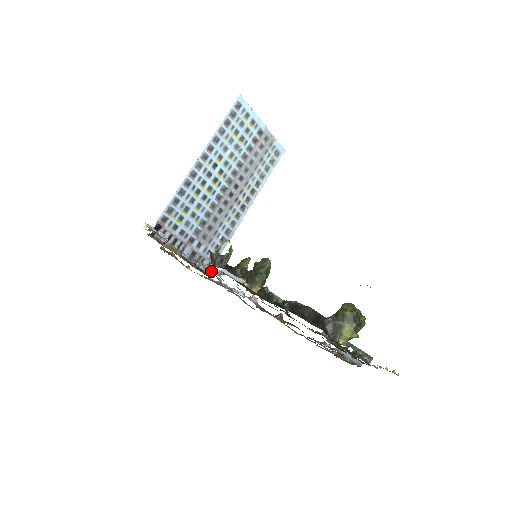
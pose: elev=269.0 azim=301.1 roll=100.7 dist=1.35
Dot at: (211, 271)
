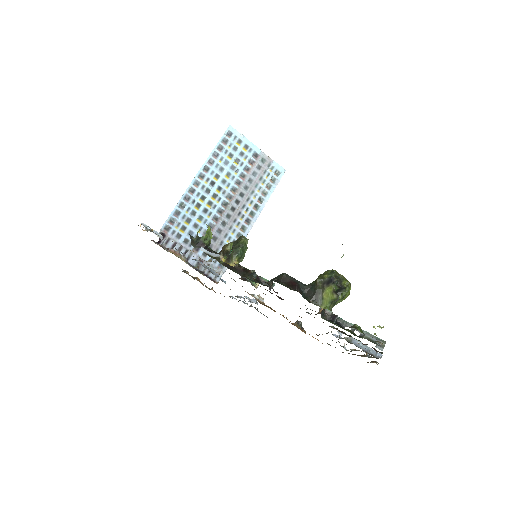
Dot at: (206, 266)
